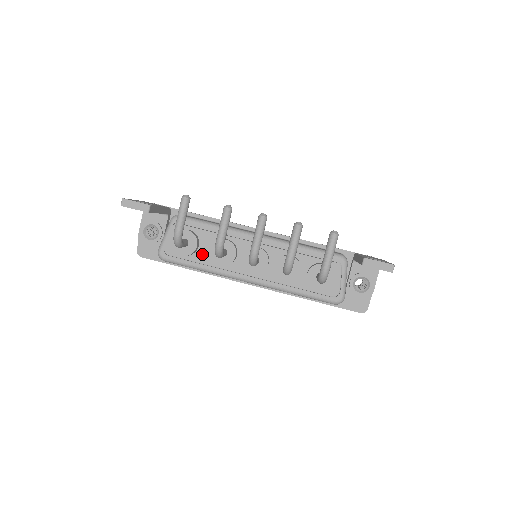
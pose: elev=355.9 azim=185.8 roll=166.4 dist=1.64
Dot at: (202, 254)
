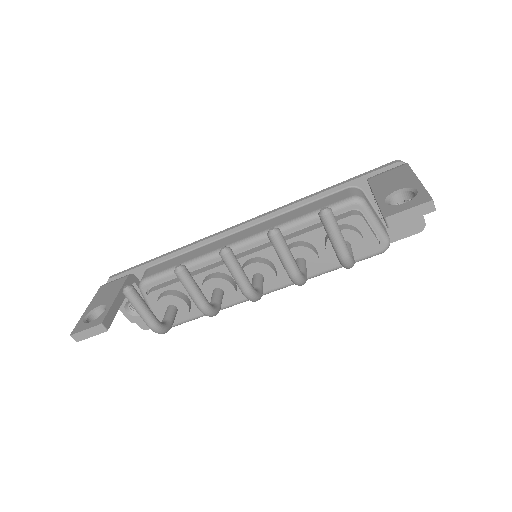
Dot at: occluded
